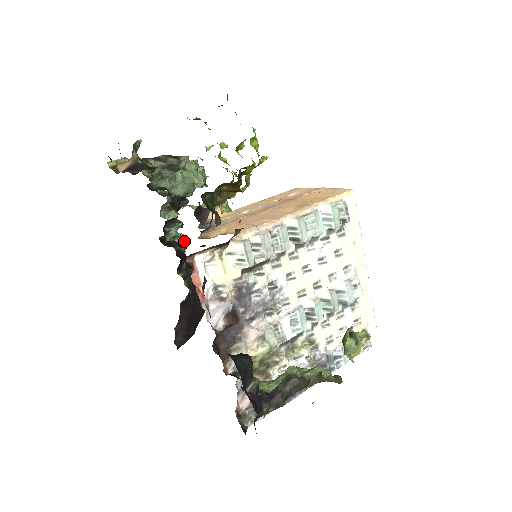
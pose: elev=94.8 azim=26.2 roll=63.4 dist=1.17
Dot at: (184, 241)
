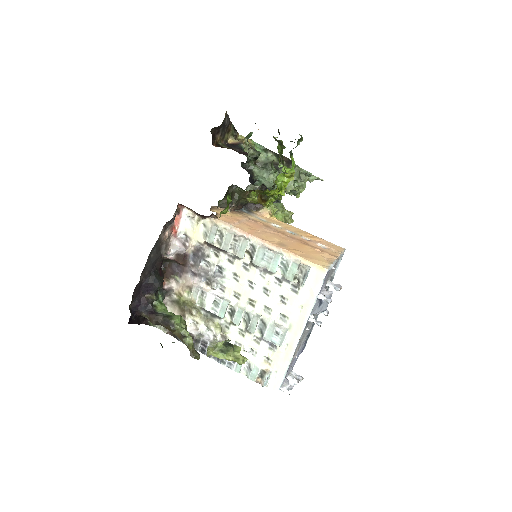
Dot at: occluded
